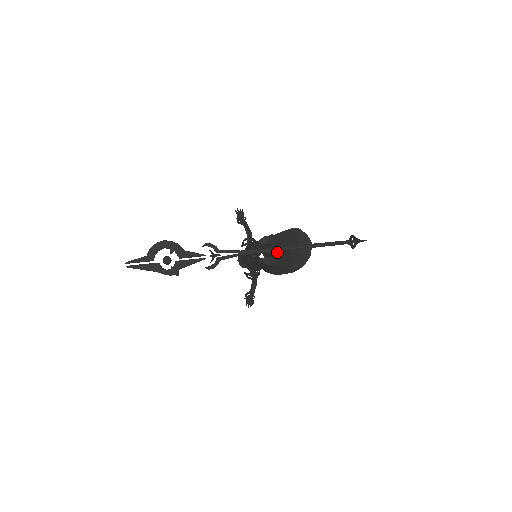
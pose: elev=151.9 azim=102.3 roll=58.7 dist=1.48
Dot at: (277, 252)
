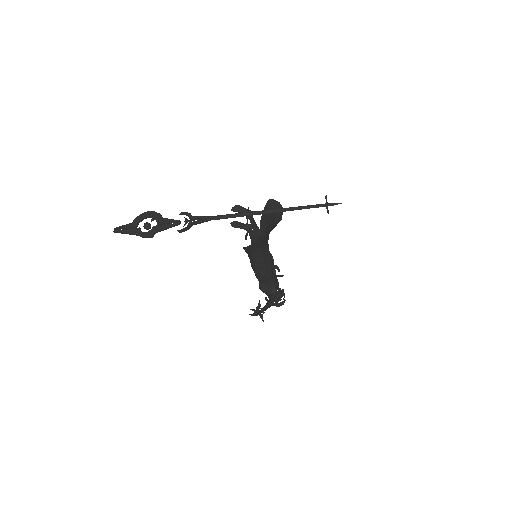
Dot at: occluded
